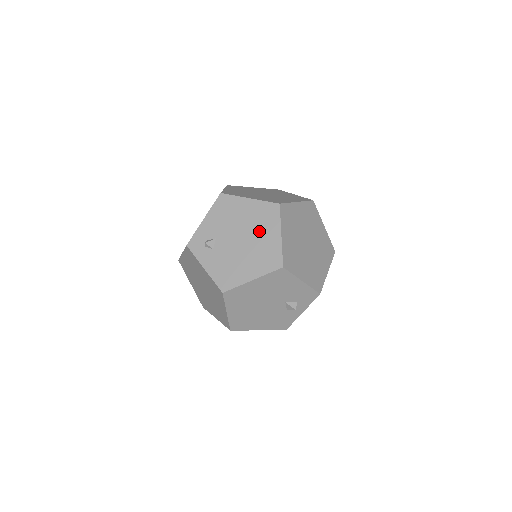
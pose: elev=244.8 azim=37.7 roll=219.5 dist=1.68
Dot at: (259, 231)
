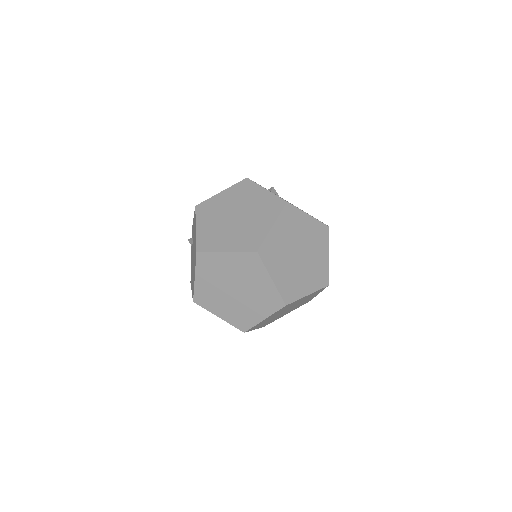
Dot at: (194, 261)
